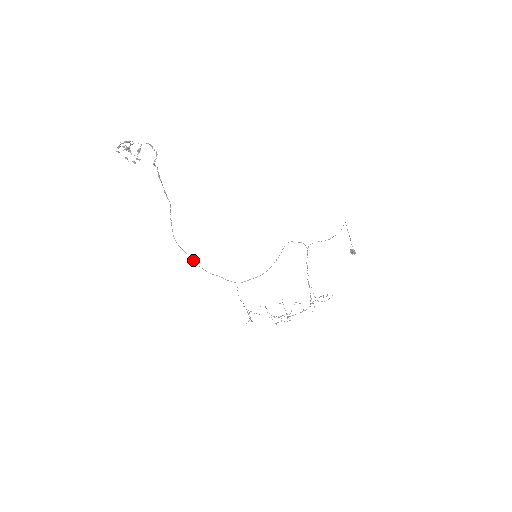
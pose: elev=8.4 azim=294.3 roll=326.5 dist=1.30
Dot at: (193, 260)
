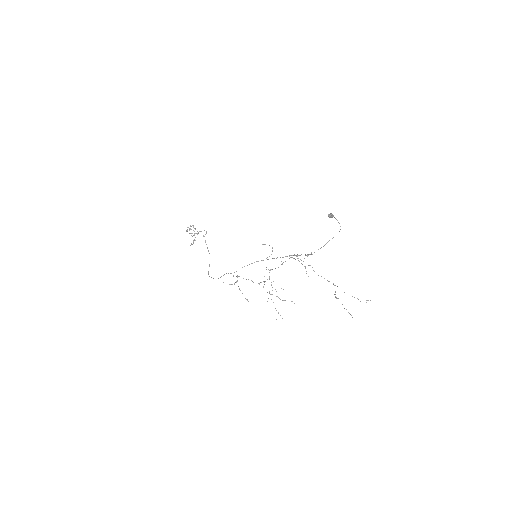
Dot at: occluded
